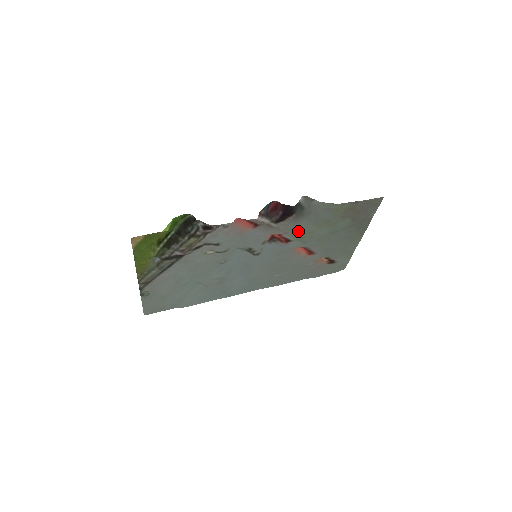
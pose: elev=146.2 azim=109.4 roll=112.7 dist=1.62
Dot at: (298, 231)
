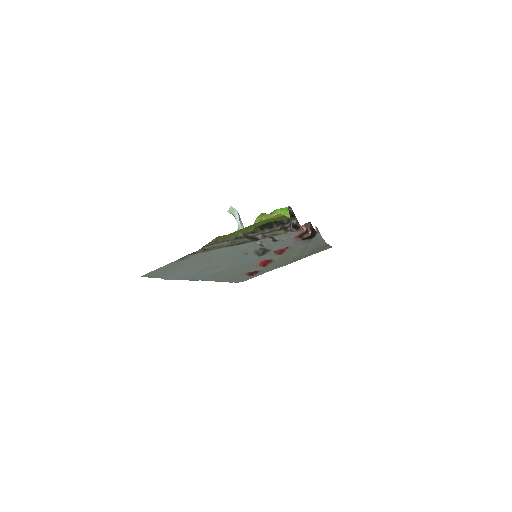
Dot at: (293, 249)
